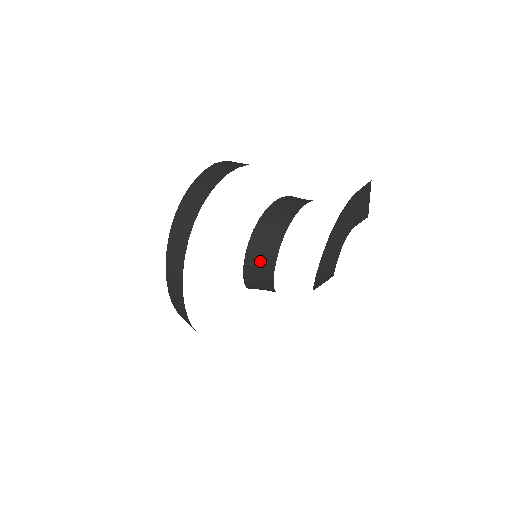
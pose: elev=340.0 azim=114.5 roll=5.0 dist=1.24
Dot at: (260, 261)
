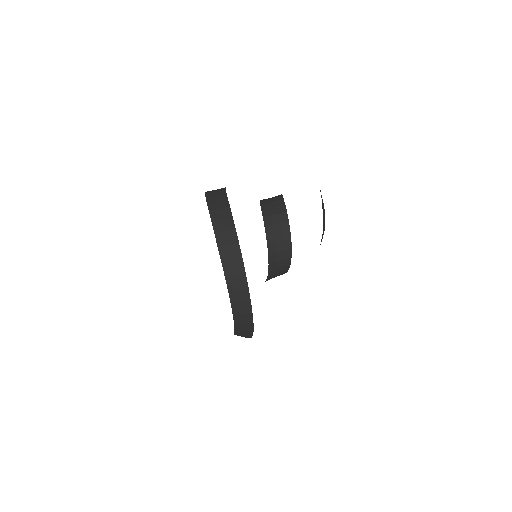
Dot at: (279, 246)
